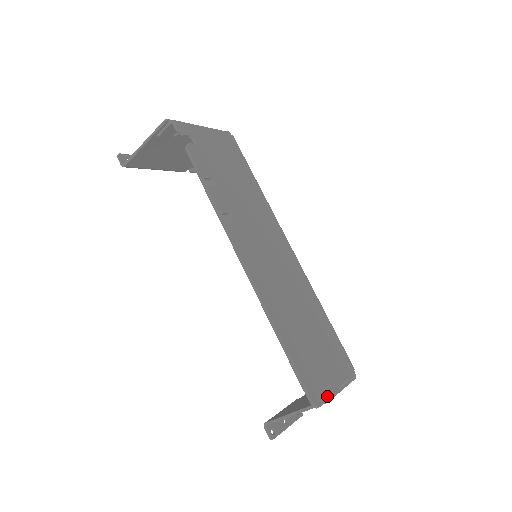
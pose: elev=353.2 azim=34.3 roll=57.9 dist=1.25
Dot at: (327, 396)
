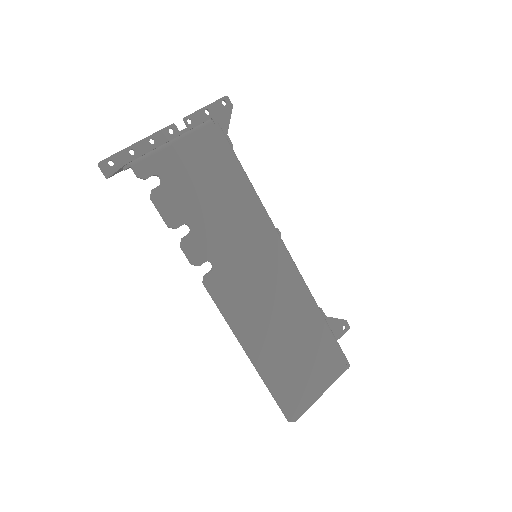
Dot at: (306, 407)
